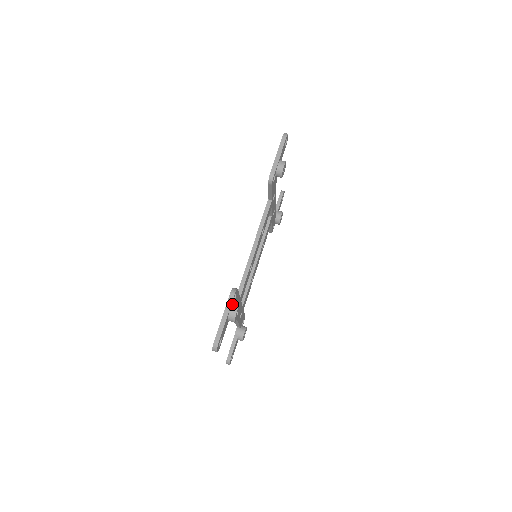
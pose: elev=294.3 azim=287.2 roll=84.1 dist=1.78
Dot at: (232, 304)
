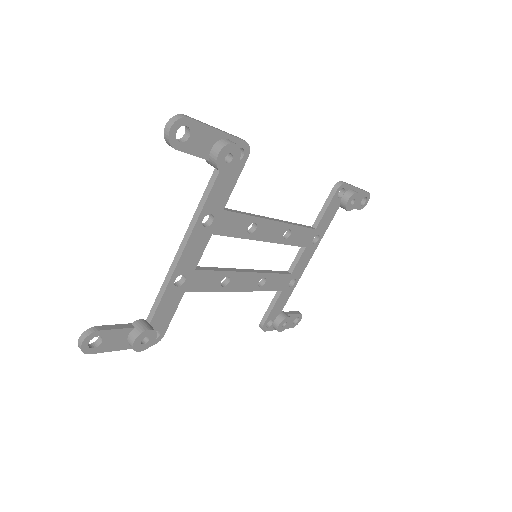
Dot at: occluded
